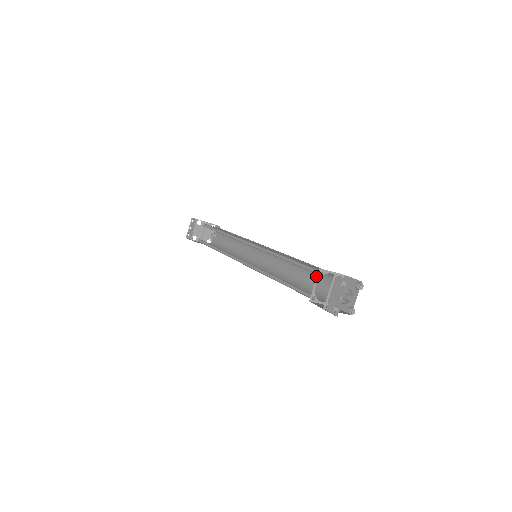
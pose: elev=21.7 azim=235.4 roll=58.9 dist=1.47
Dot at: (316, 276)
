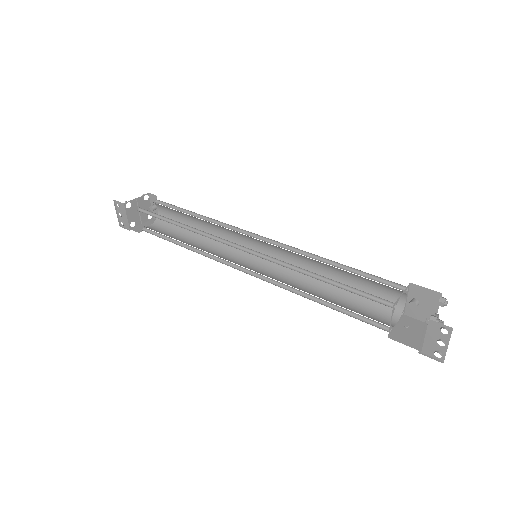
Dot at: (364, 281)
